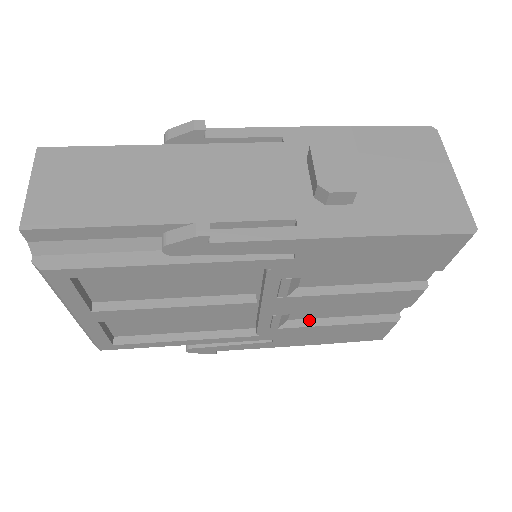
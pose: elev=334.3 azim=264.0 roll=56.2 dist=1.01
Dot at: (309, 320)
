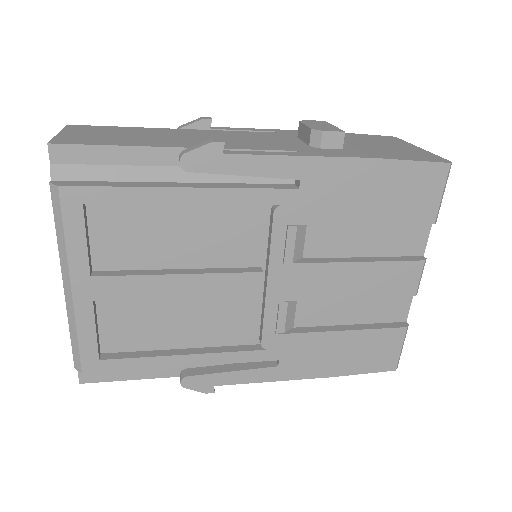
Dot at: (316, 327)
